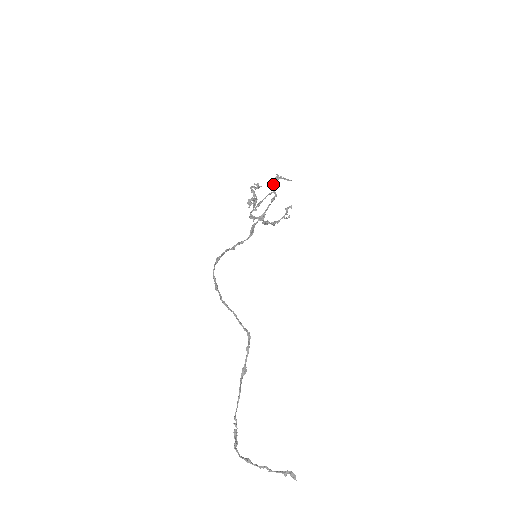
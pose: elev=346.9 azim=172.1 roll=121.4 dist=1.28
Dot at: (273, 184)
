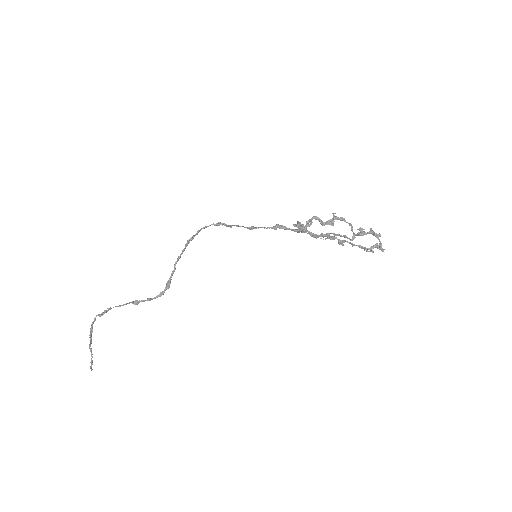
Dot at: (361, 231)
